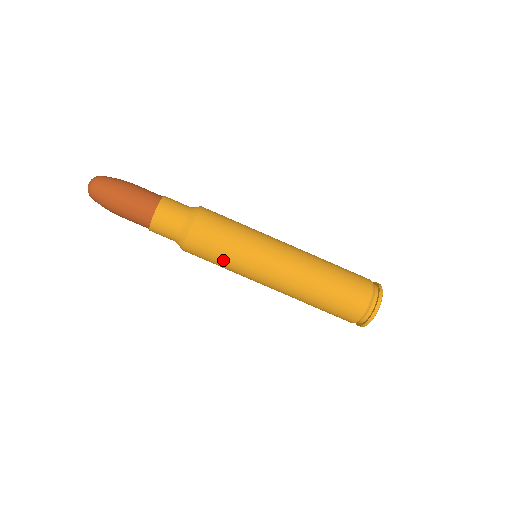
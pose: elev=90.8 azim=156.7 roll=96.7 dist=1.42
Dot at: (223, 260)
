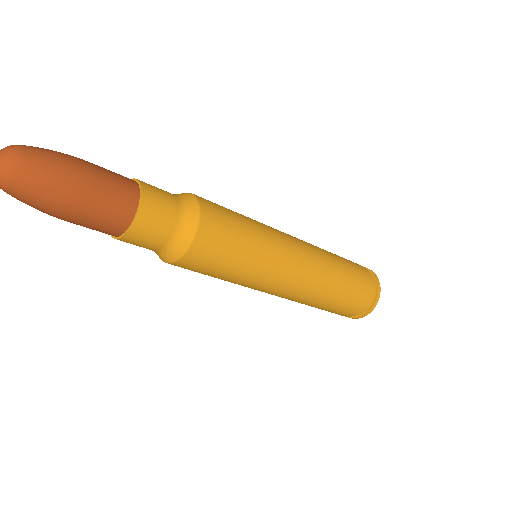
Dot at: (248, 234)
